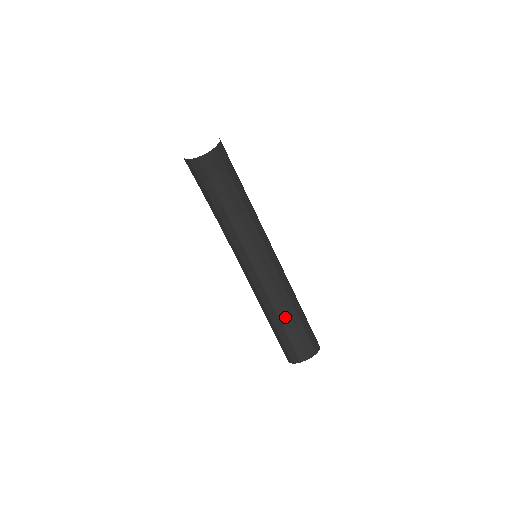
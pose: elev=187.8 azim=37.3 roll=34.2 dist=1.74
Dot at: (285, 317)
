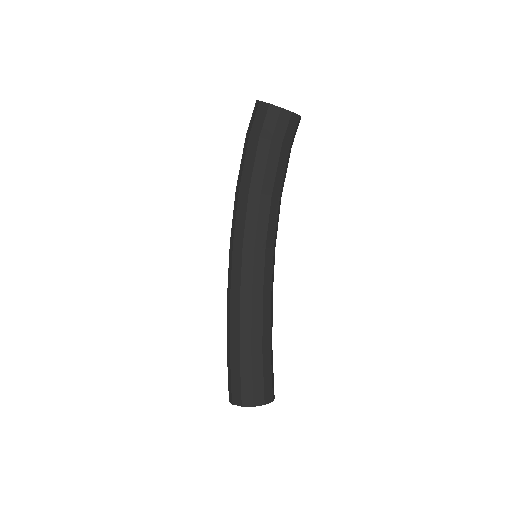
Dot at: (267, 339)
